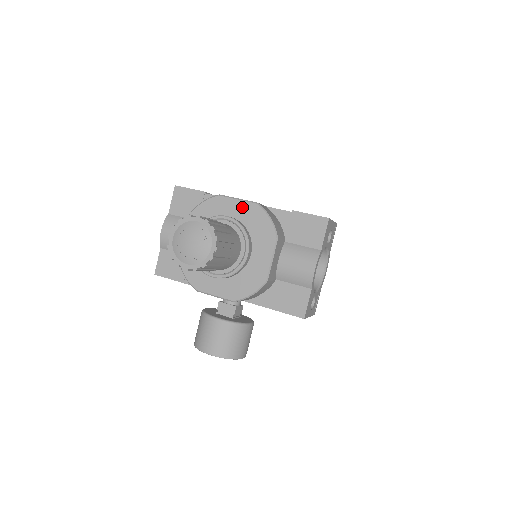
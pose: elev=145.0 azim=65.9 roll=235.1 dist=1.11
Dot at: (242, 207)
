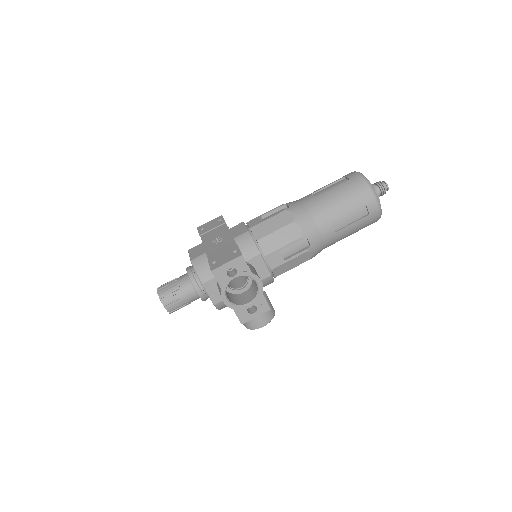
Dot at: occluded
